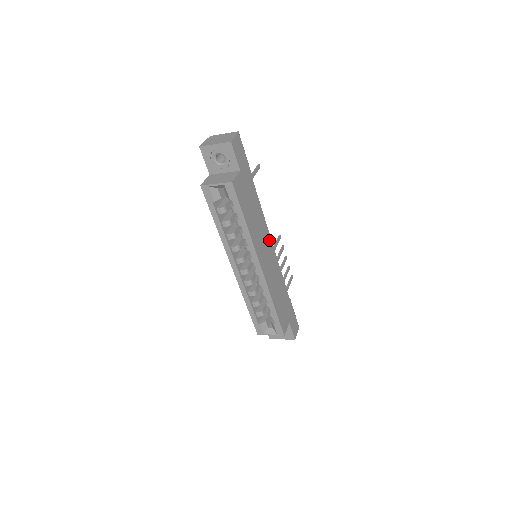
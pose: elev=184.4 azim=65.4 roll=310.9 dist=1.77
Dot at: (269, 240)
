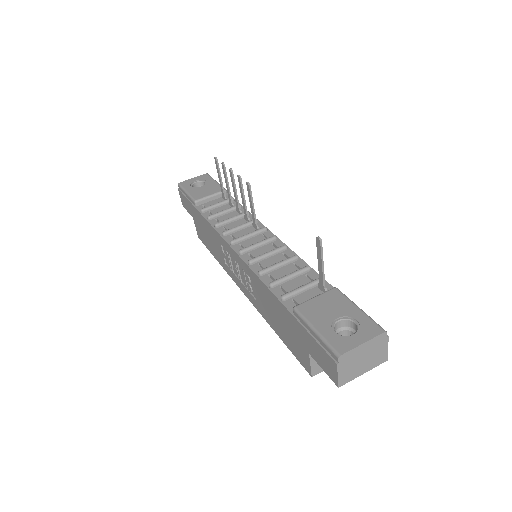
Dot at: occluded
